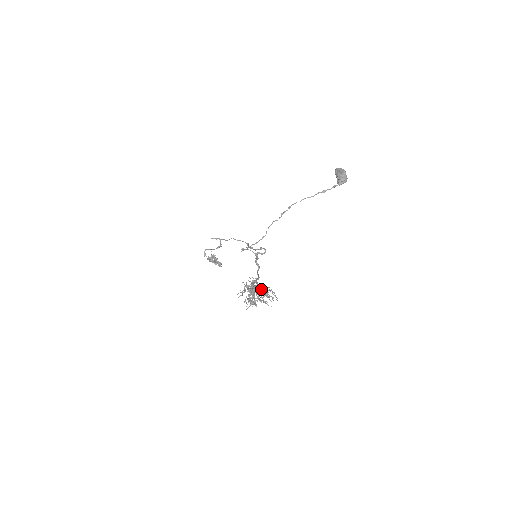
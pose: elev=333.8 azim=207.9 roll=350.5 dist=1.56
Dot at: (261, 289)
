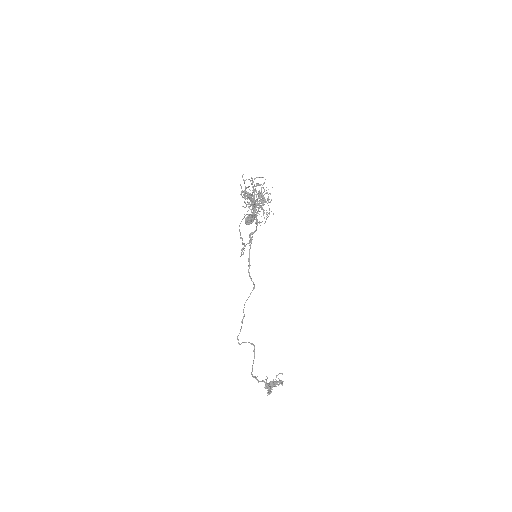
Dot at: (264, 213)
